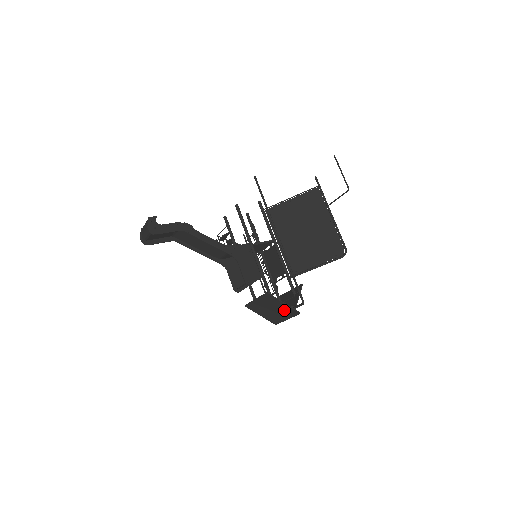
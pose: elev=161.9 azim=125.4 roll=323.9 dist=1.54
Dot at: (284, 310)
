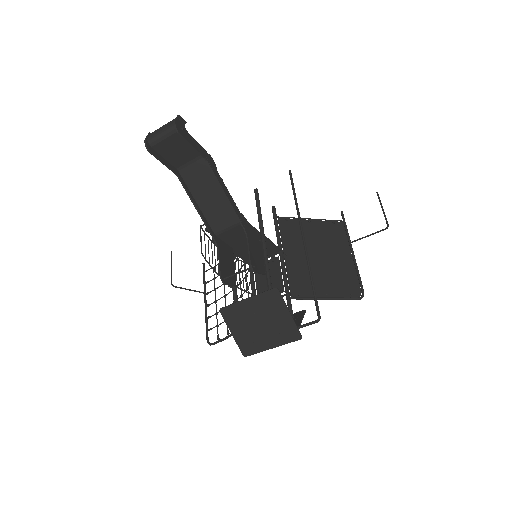
Dot at: (280, 327)
